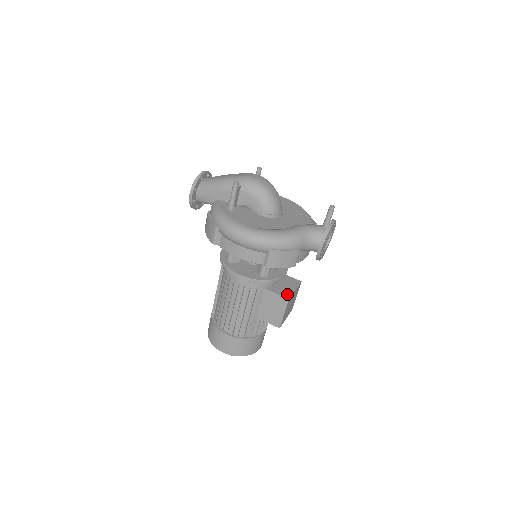
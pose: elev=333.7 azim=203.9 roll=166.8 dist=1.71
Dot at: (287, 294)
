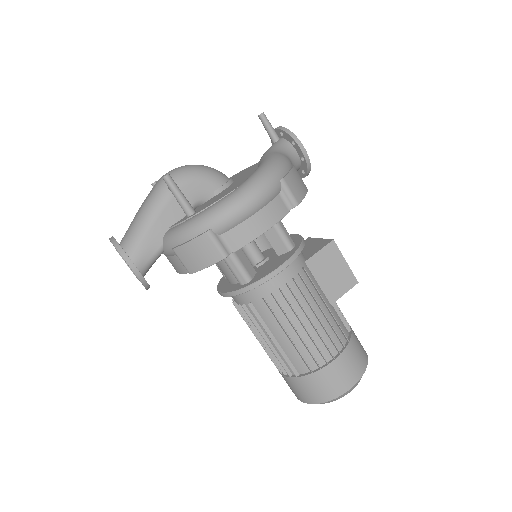
Dot at: (324, 242)
